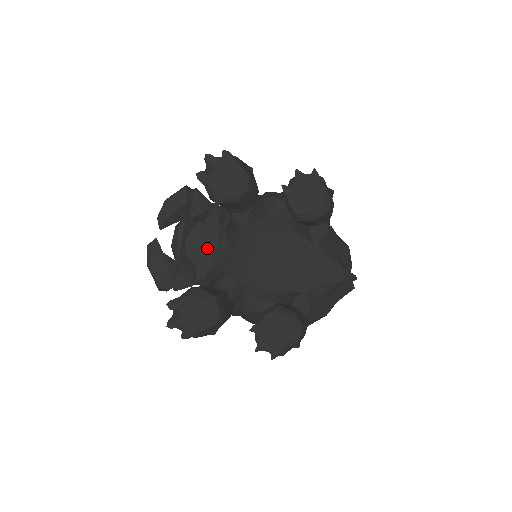
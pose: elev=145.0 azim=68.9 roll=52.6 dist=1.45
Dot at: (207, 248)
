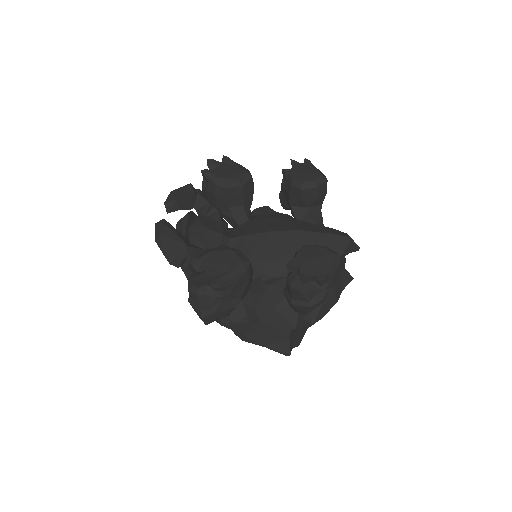
Dot at: (214, 234)
